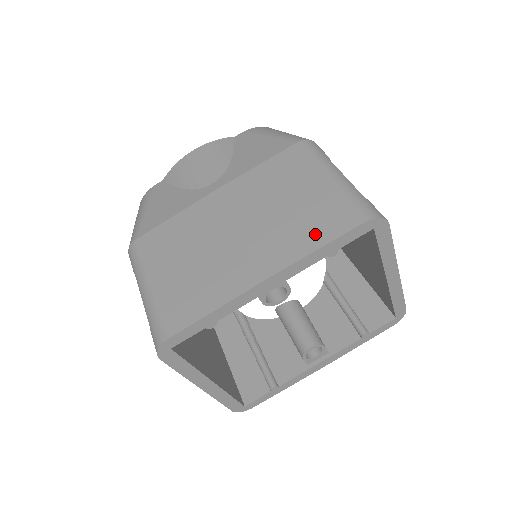
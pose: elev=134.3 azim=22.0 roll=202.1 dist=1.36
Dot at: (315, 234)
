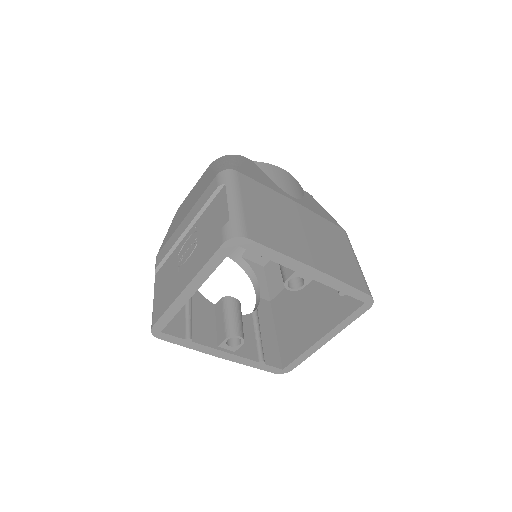
Dot at: (345, 275)
